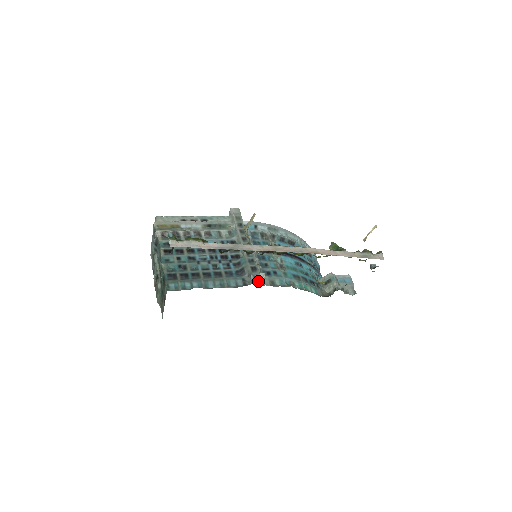
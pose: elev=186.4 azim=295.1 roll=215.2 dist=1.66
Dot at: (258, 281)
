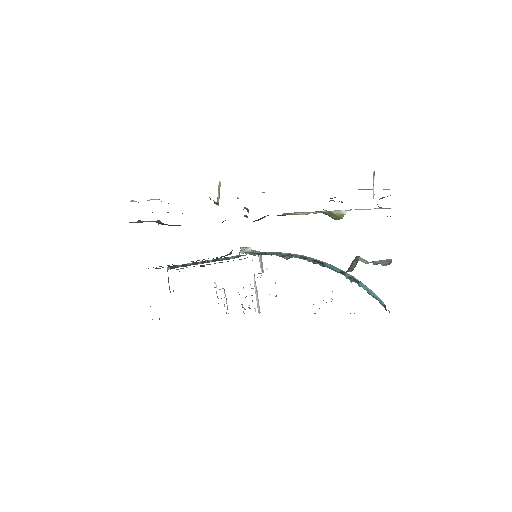
Dot at: occluded
